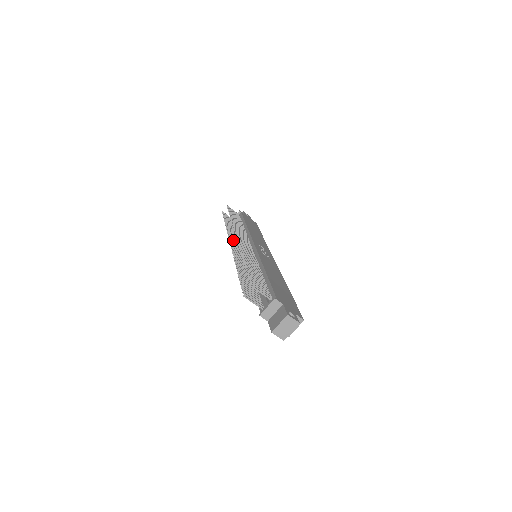
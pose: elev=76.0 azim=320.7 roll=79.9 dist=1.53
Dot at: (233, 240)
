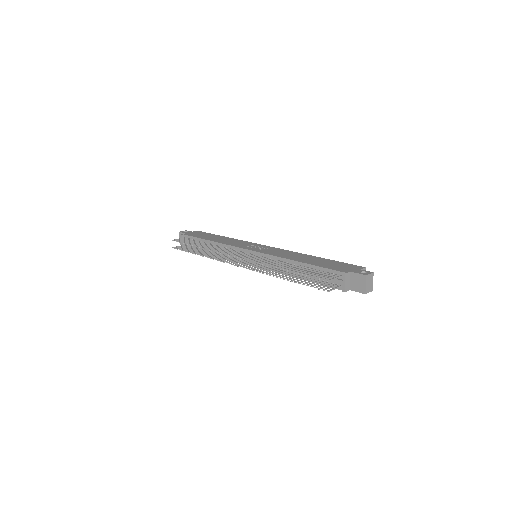
Dot at: (230, 261)
